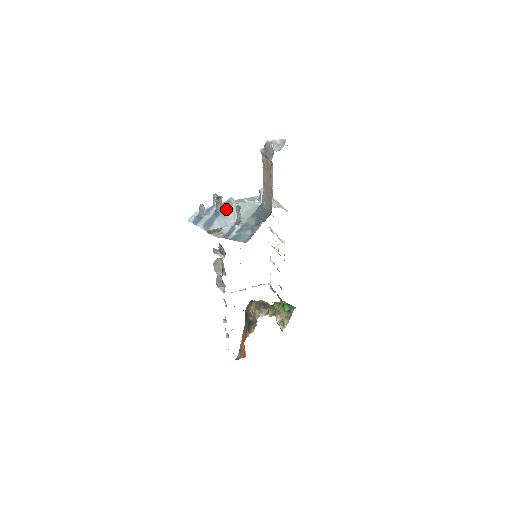
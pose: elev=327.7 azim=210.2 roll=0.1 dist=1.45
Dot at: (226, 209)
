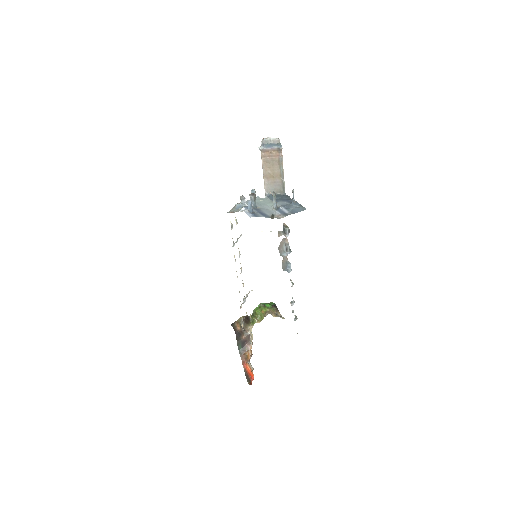
Dot at: occluded
